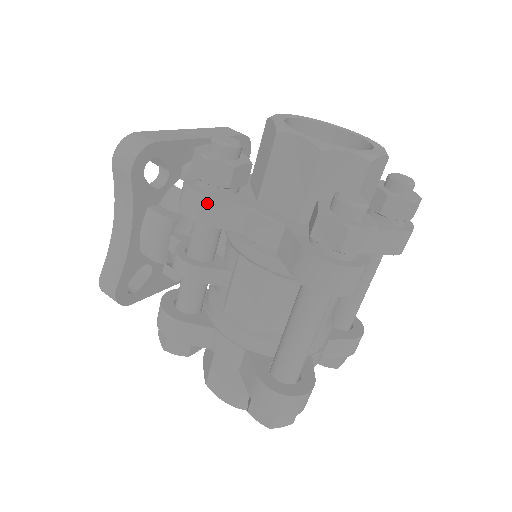
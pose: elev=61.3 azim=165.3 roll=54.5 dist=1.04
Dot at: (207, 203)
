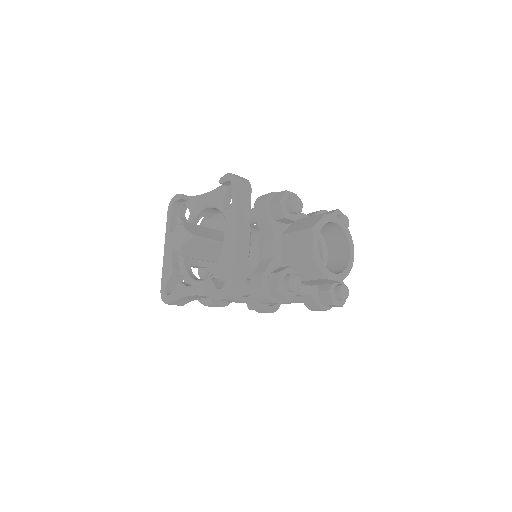
Dot at: (278, 302)
